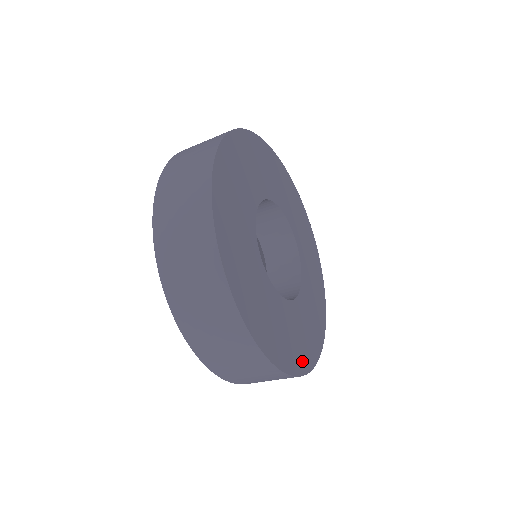
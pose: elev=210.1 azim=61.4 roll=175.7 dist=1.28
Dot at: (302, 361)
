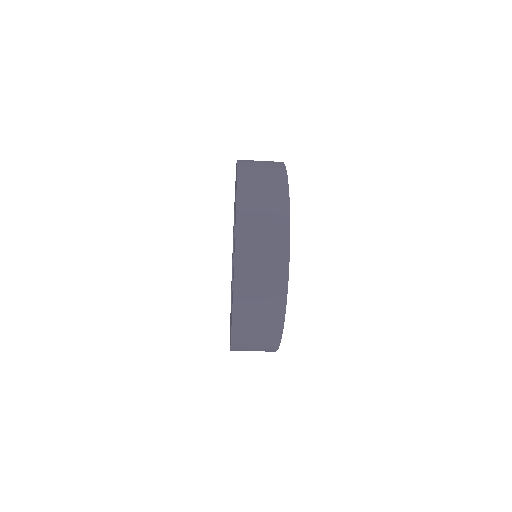
Dot at: occluded
